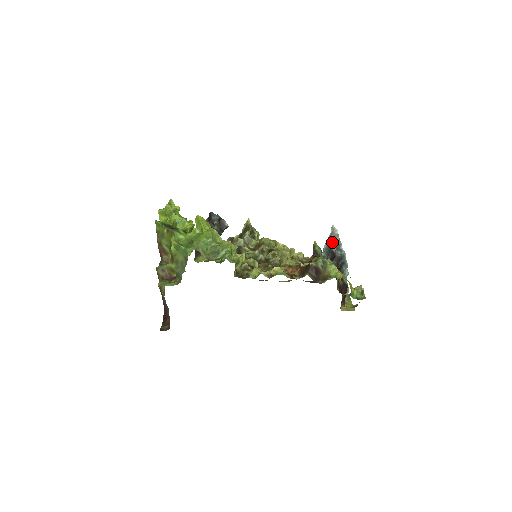
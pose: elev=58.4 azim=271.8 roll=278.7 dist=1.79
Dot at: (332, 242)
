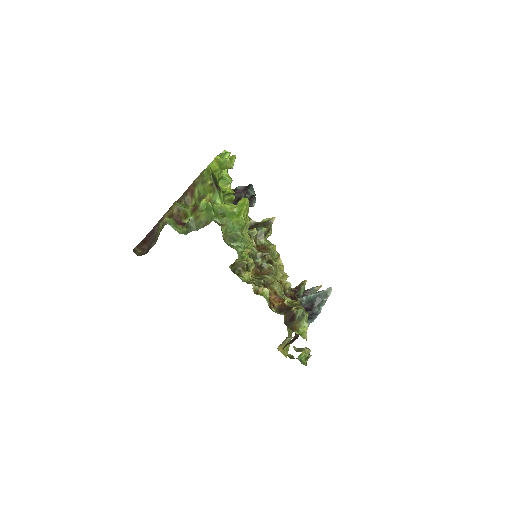
Dot at: (319, 298)
